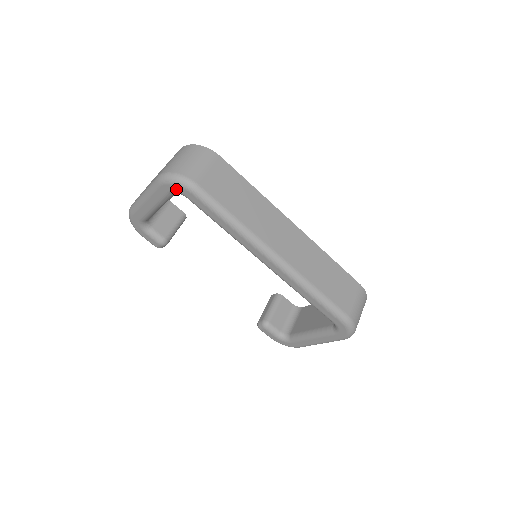
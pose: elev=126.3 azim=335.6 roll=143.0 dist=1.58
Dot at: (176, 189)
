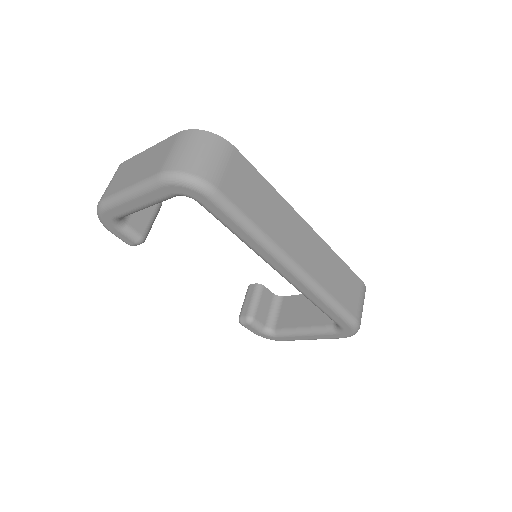
Dot at: (186, 192)
